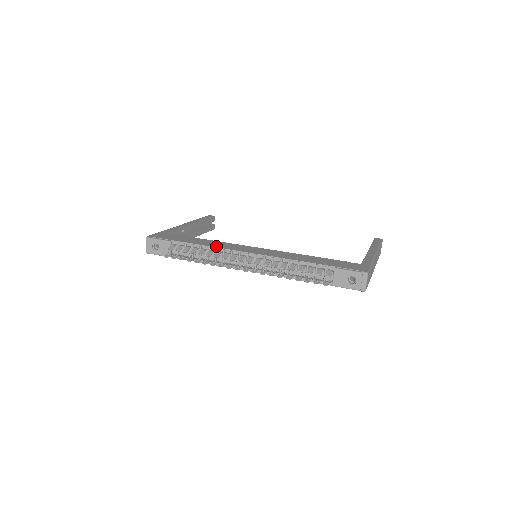
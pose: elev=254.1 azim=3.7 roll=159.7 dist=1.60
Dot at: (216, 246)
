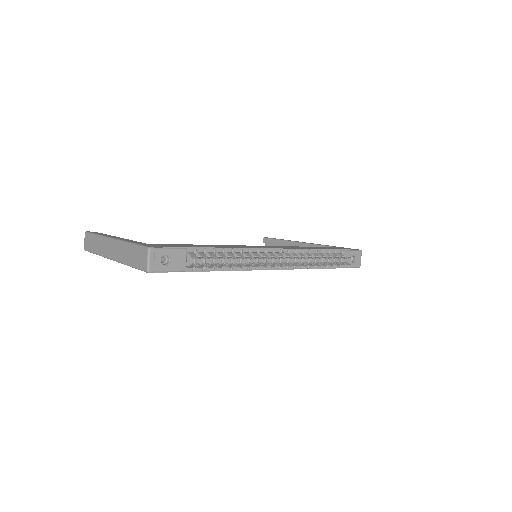
Dot at: (237, 247)
